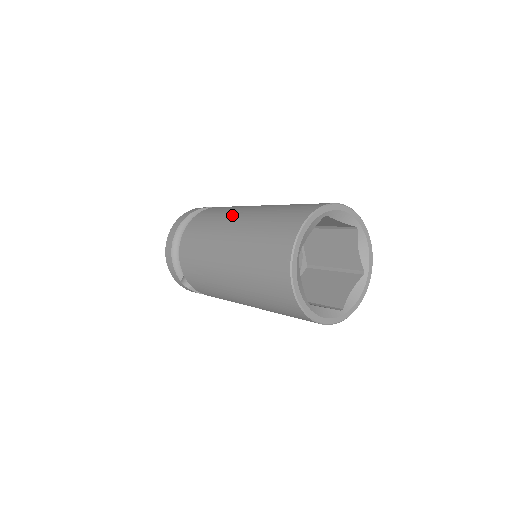
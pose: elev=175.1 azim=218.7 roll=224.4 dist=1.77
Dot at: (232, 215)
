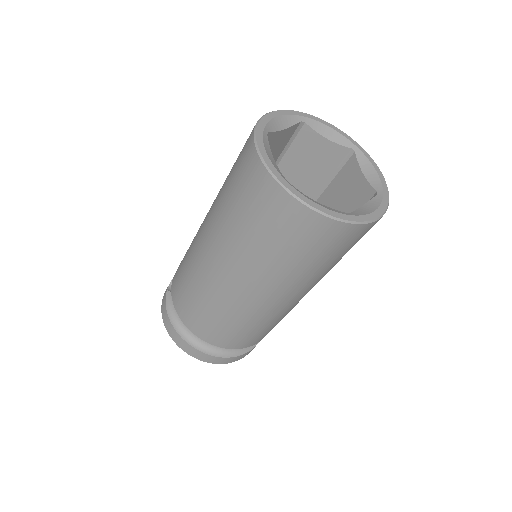
Dot at: occluded
